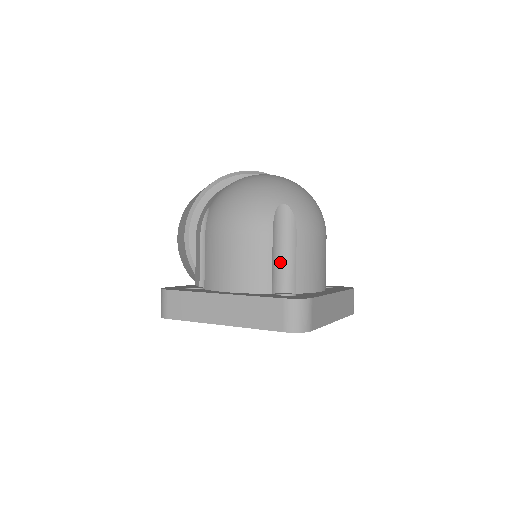
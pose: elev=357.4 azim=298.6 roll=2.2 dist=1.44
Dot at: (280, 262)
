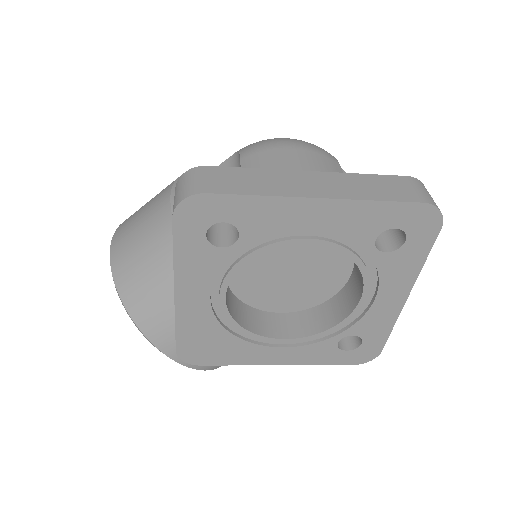
Dot at: occluded
